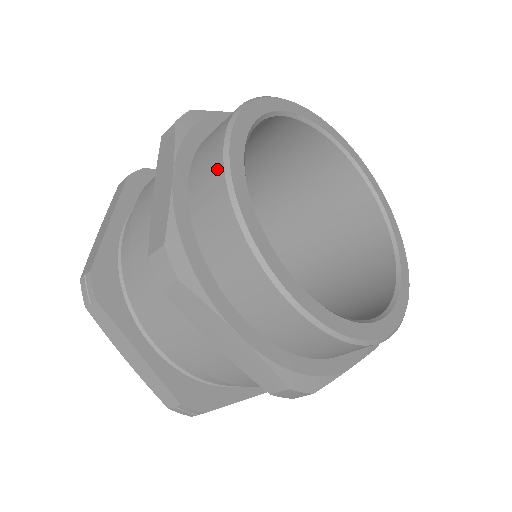
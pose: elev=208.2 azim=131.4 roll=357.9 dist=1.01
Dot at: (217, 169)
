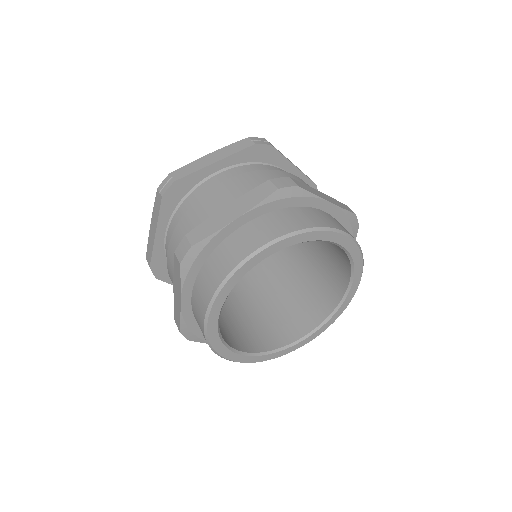
Dot at: (202, 326)
